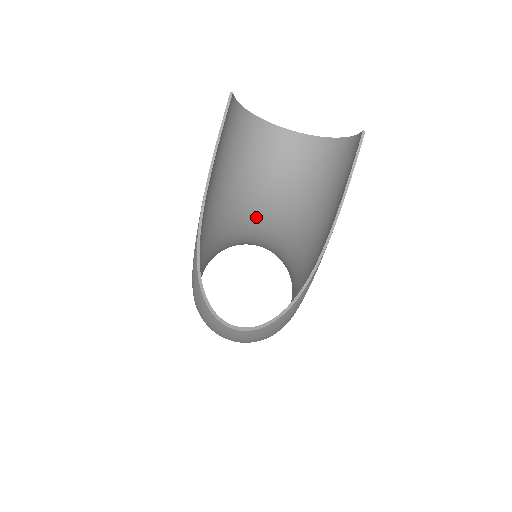
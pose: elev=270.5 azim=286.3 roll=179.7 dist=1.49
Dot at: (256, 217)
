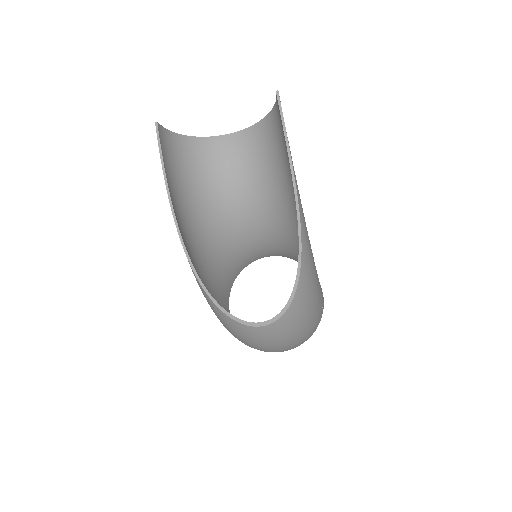
Dot at: (241, 224)
